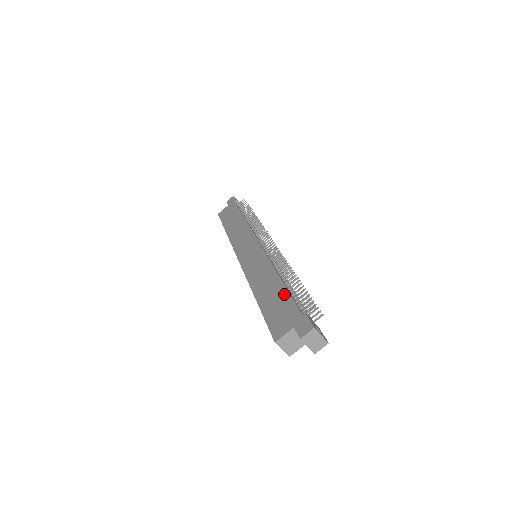
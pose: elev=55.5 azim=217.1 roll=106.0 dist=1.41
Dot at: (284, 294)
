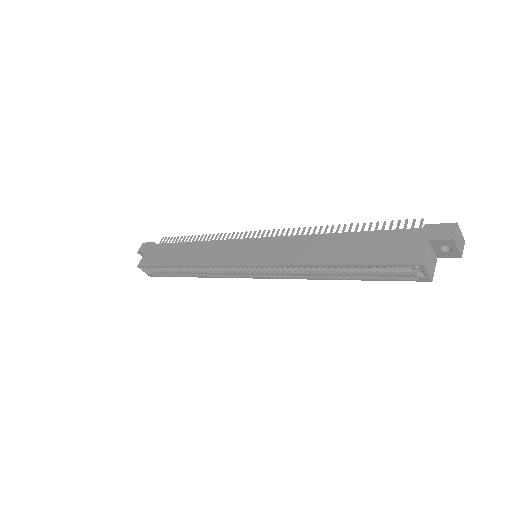
Dot at: (368, 235)
